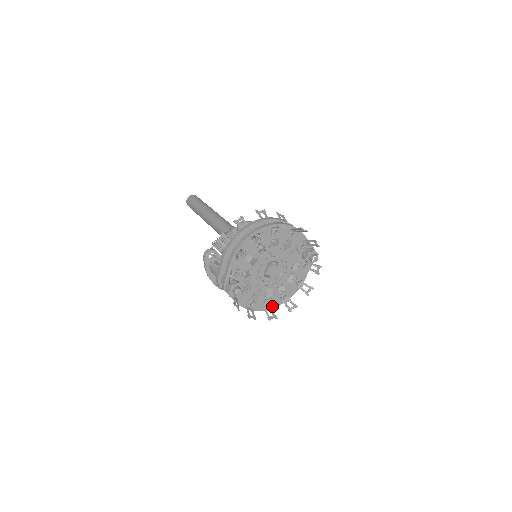
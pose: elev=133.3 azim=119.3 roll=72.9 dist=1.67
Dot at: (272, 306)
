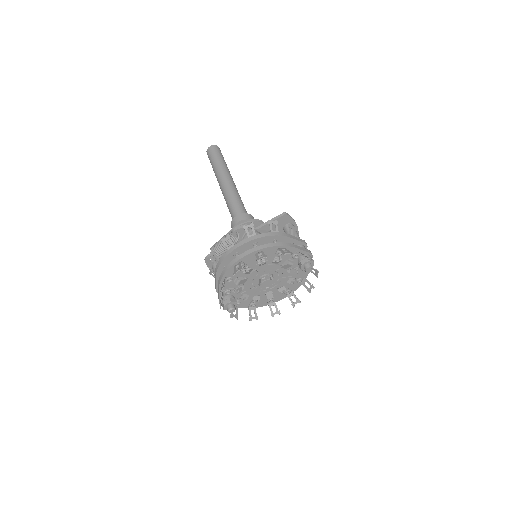
Dot at: (277, 300)
